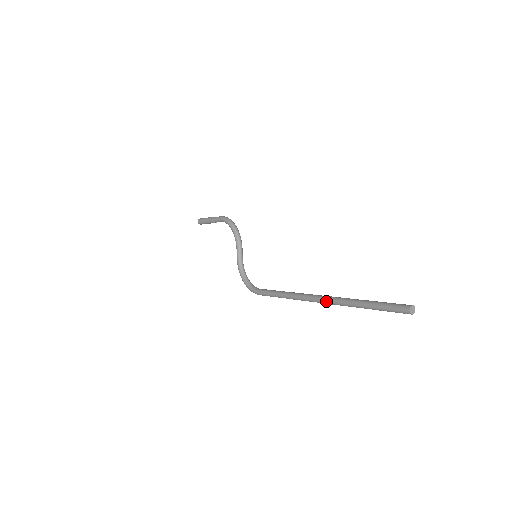
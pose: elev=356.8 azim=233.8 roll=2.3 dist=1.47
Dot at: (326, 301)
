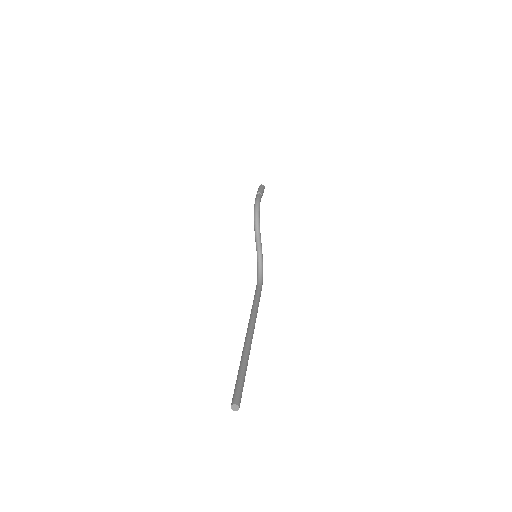
Dot at: (245, 342)
